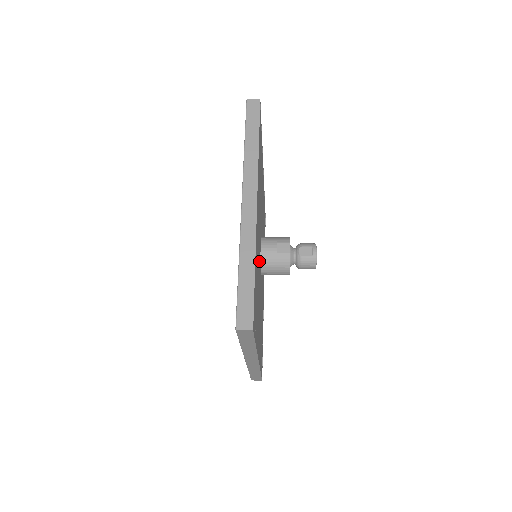
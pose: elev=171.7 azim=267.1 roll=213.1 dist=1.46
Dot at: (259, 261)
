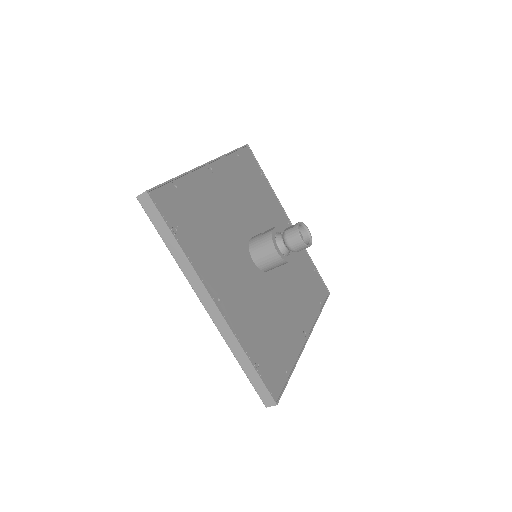
Dot at: (235, 233)
